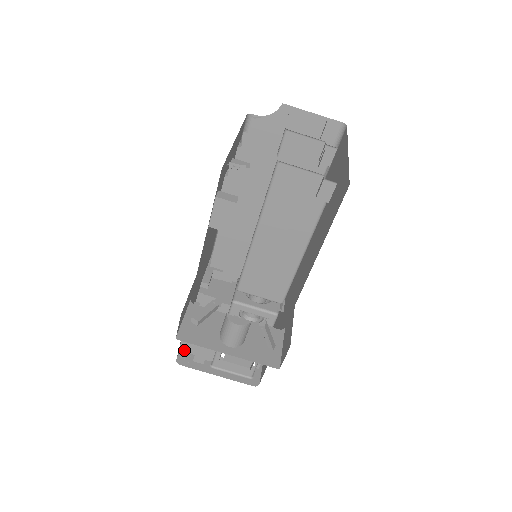
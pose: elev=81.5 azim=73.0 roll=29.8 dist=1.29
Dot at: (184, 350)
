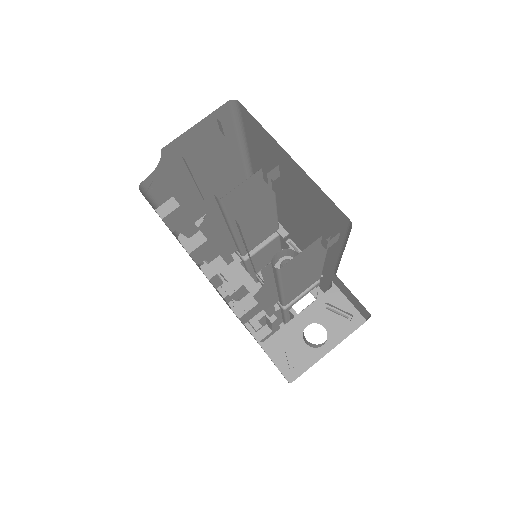
Dot at: occluded
